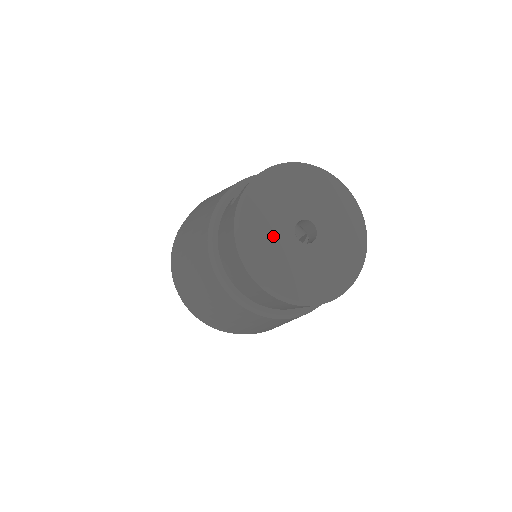
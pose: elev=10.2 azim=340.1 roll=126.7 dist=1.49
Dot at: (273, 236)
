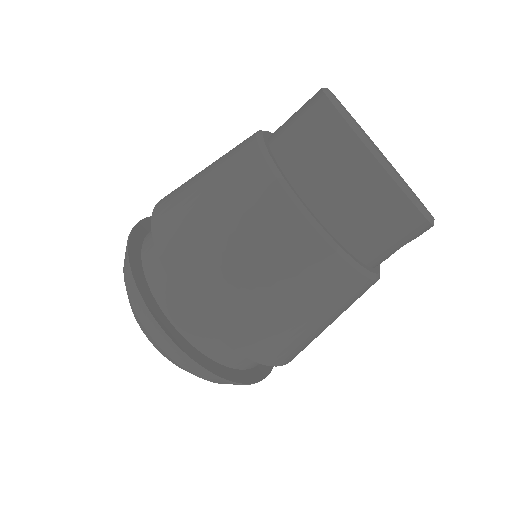
Dot at: (360, 128)
